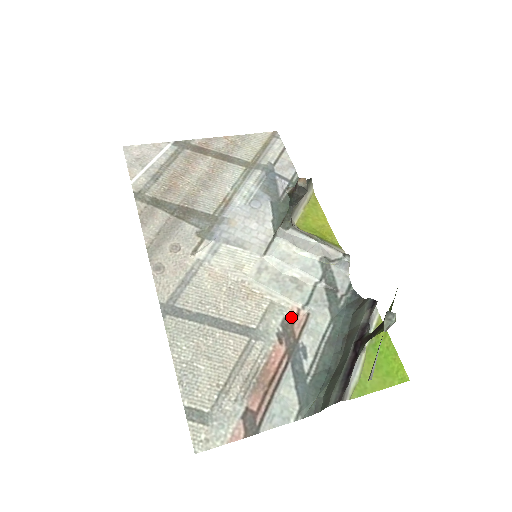
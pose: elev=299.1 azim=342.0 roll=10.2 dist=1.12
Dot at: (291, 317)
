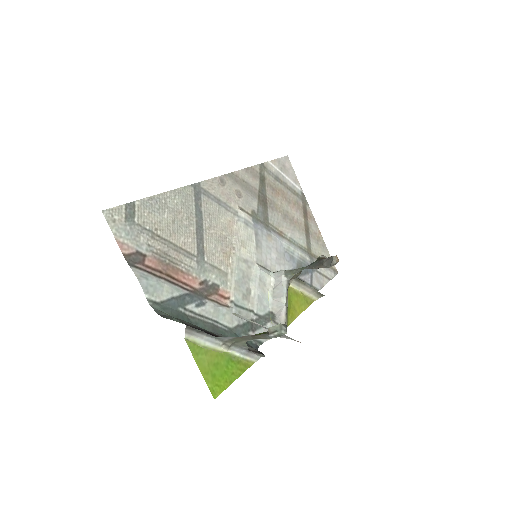
Dot at: (221, 292)
